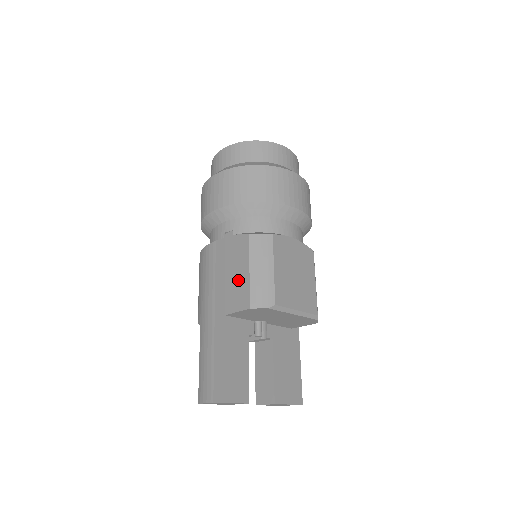
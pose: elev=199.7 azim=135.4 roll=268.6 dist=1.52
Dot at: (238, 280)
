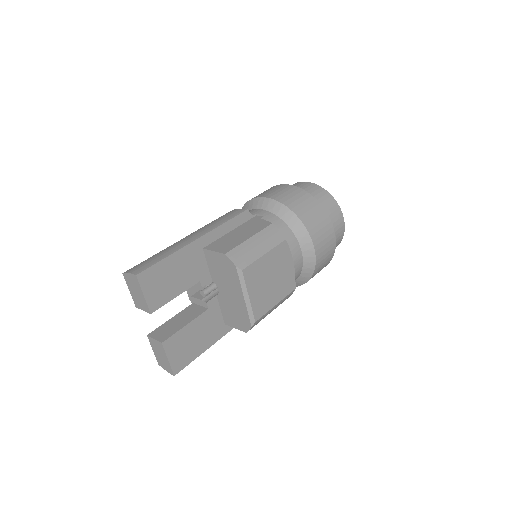
Dot at: (236, 238)
